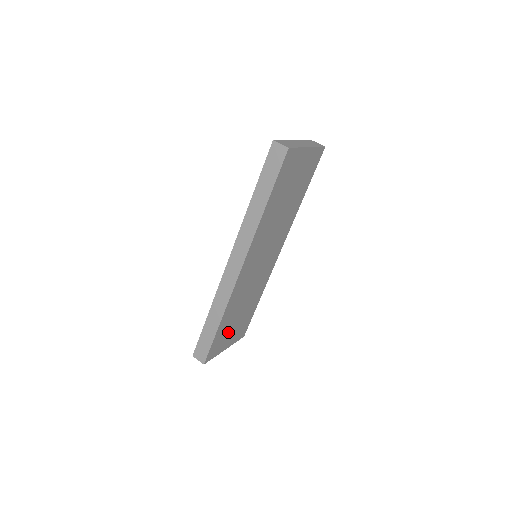
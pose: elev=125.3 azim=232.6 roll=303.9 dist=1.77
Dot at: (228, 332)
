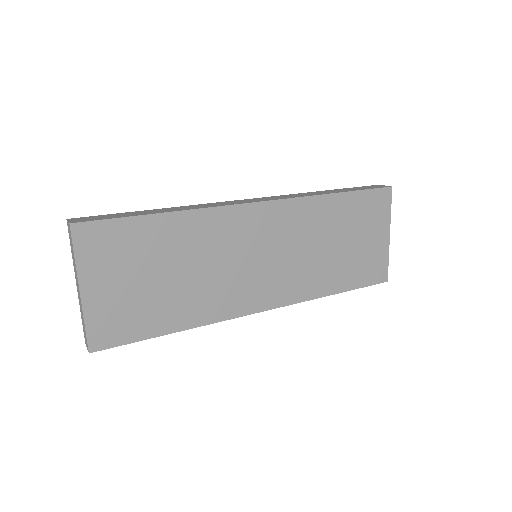
Dot at: (130, 265)
